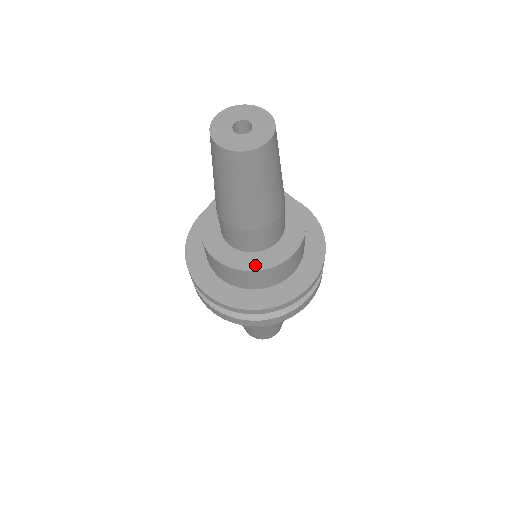
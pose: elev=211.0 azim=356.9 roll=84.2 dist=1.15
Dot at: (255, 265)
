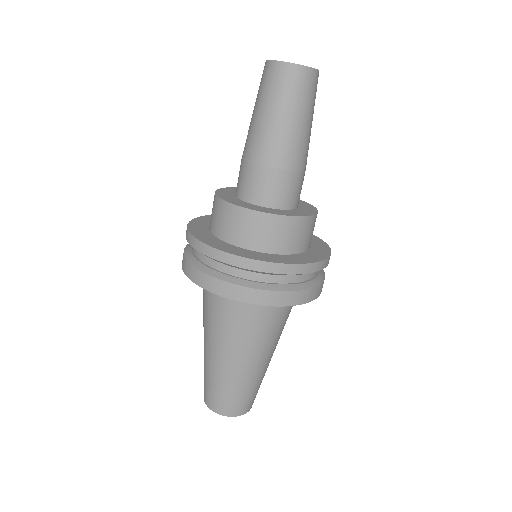
Dot at: (300, 214)
